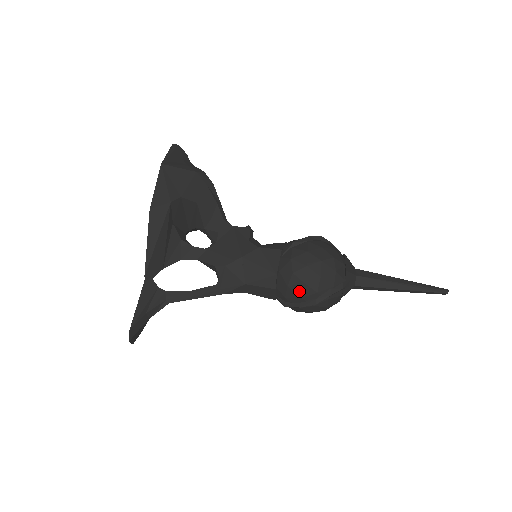
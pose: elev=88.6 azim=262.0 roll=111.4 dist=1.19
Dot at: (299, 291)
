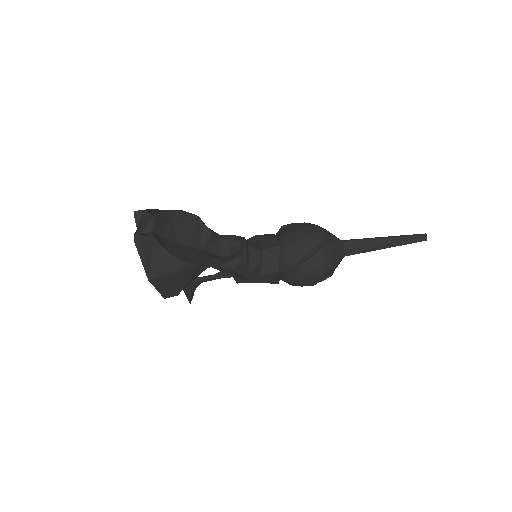
Dot at: occluded
